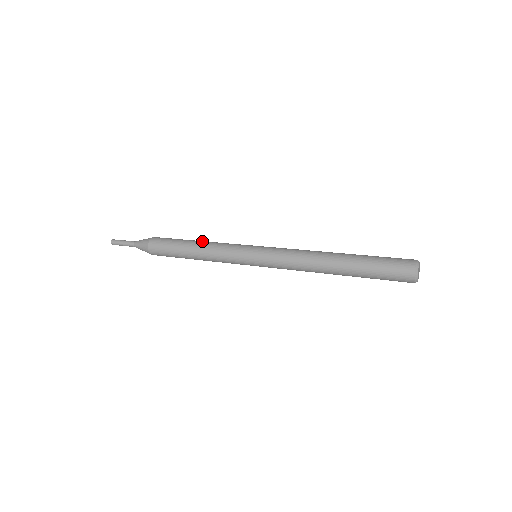
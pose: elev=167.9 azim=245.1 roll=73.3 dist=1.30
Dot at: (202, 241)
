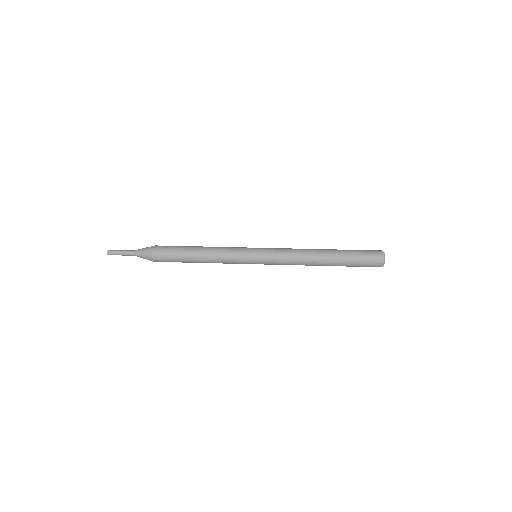
Dot at: occluded
